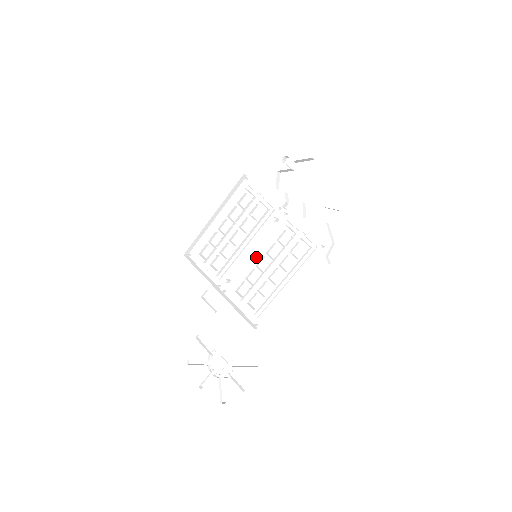
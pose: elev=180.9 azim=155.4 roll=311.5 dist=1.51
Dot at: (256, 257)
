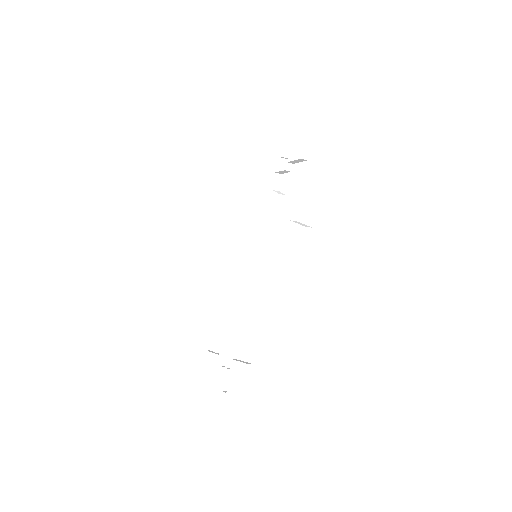
Dot at: (257, 257)
